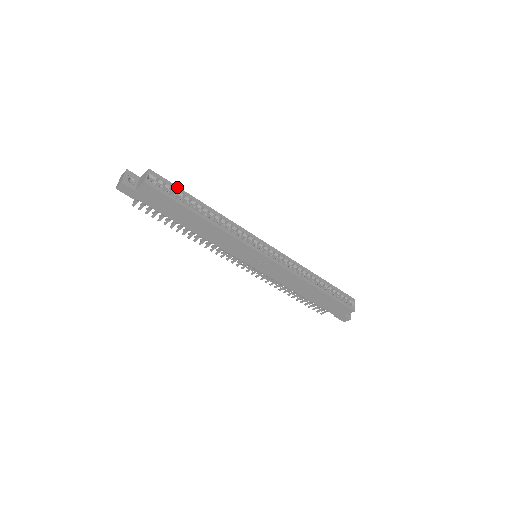
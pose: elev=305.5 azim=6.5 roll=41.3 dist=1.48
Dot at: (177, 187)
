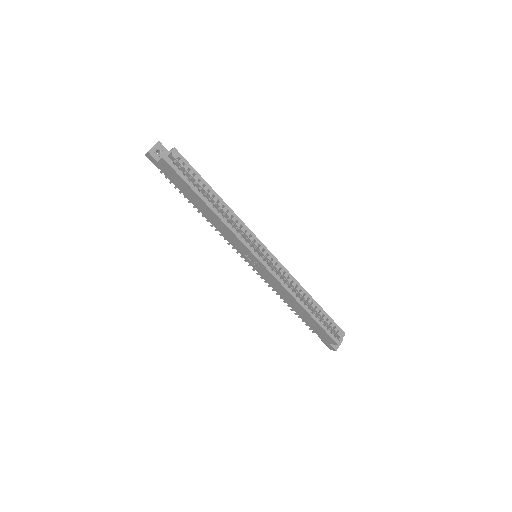
Dot at: (195, 171)
